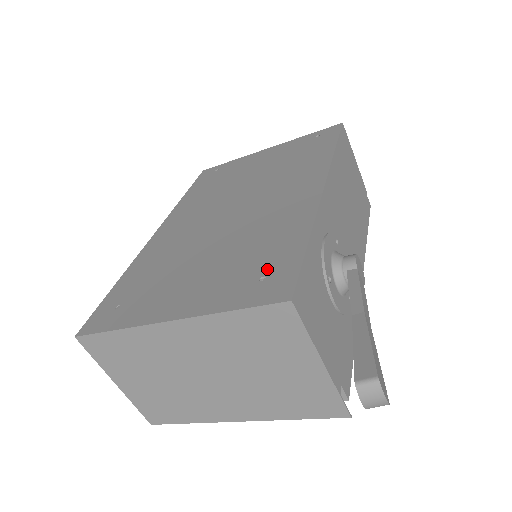
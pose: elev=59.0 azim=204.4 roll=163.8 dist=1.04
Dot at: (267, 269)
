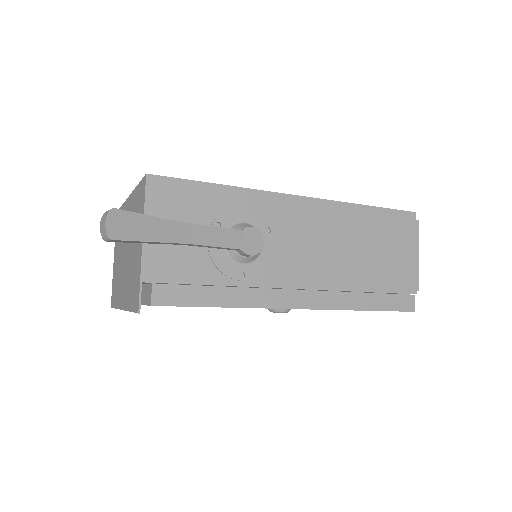
Dot at: occluded
